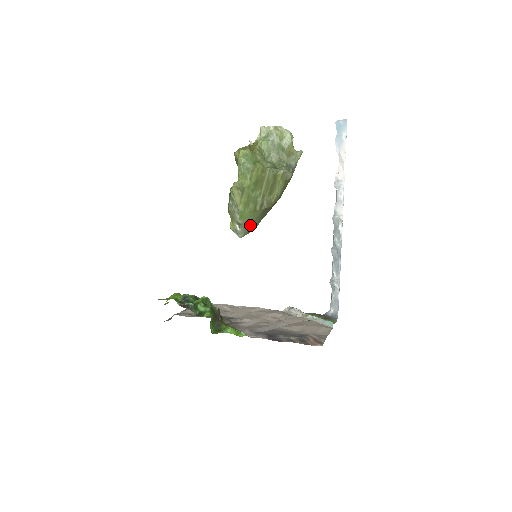
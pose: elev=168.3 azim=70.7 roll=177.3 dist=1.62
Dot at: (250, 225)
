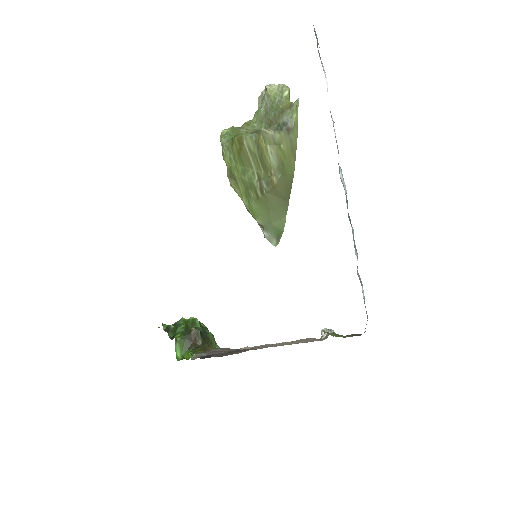
Dot at: (272, 223)
